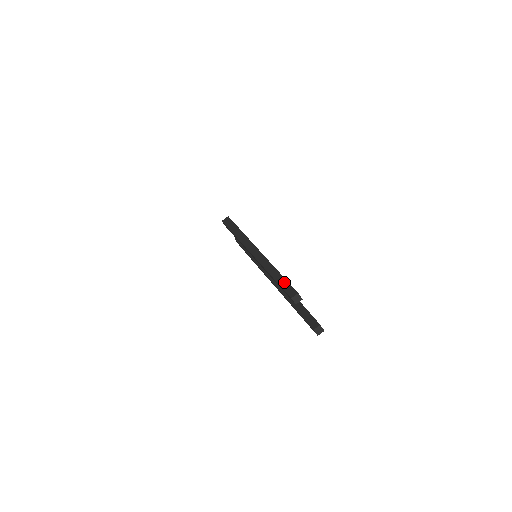
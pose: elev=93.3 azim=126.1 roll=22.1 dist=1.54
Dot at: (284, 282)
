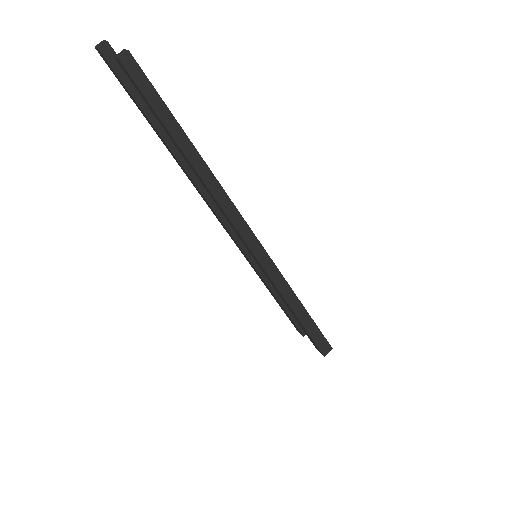
Dot at: occluded
